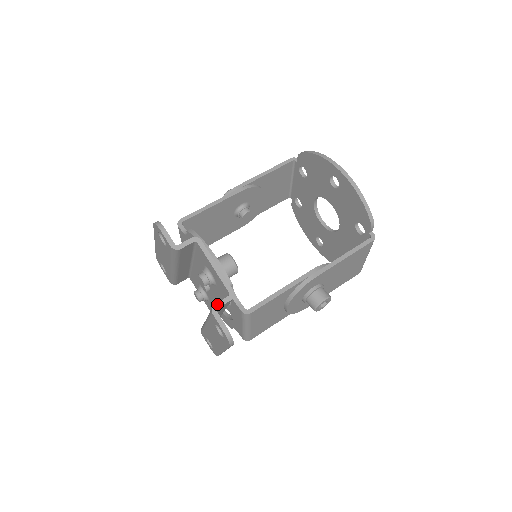
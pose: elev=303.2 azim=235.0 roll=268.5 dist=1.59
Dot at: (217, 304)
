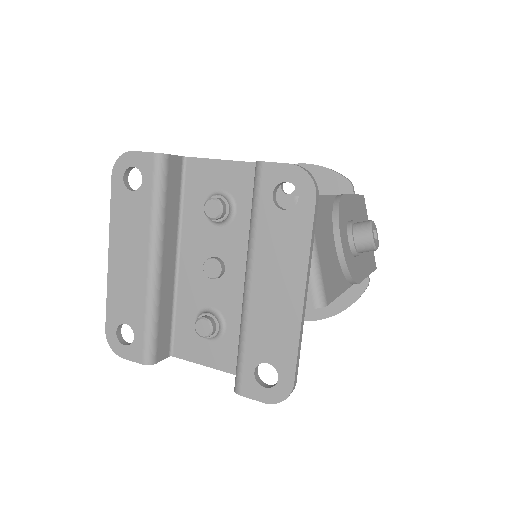
Dot at: occluded
